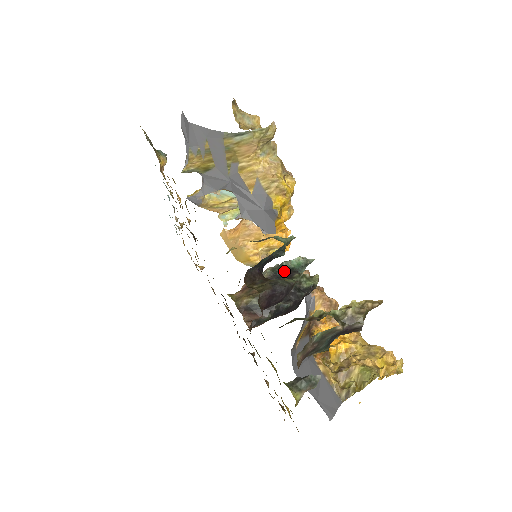
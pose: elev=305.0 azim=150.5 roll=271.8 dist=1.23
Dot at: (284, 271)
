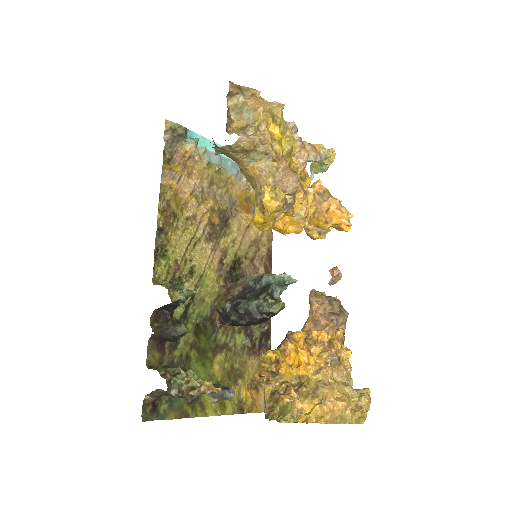
Dot at: (260, 286)
